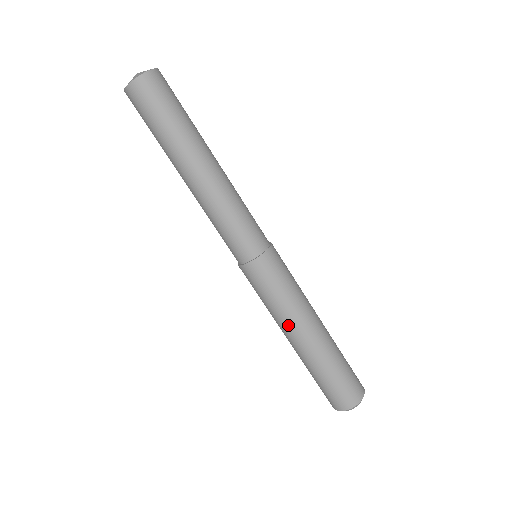
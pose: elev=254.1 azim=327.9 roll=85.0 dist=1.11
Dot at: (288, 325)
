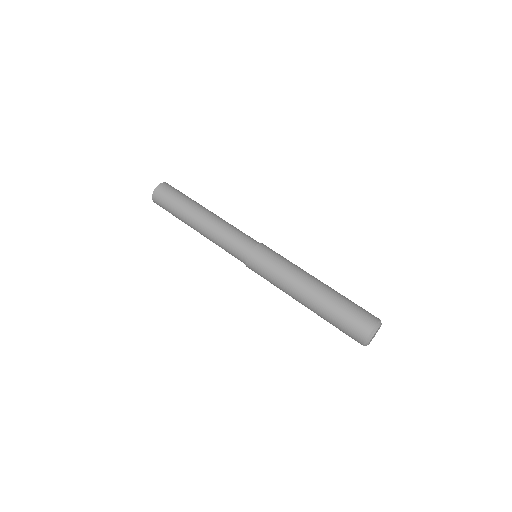
Dot at: (292, 285)
